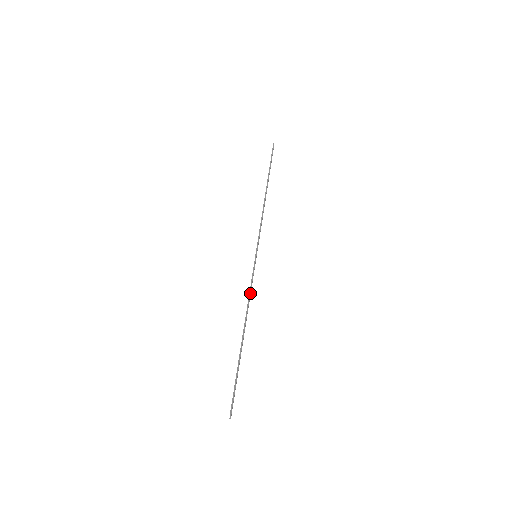
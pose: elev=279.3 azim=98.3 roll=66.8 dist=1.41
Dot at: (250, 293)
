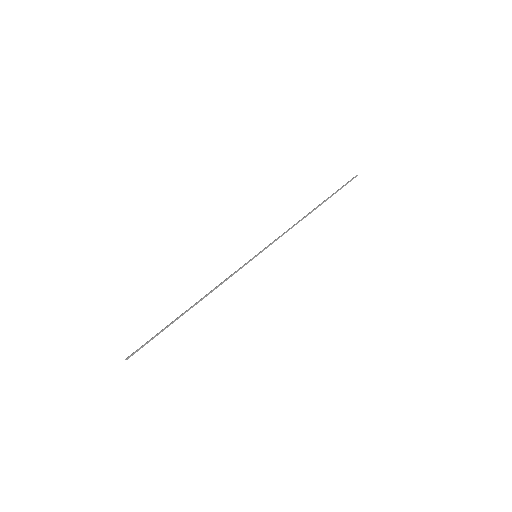
Dot at: occluded
